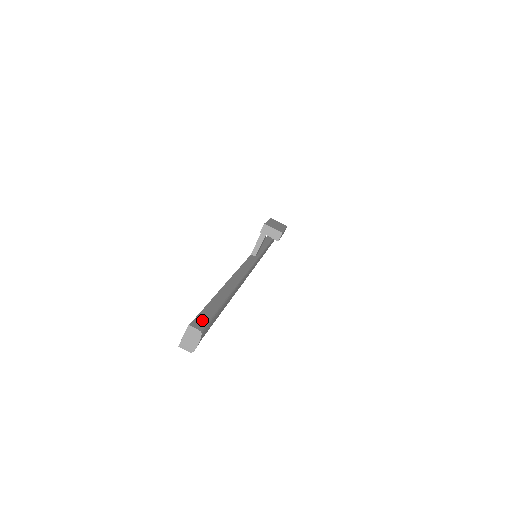
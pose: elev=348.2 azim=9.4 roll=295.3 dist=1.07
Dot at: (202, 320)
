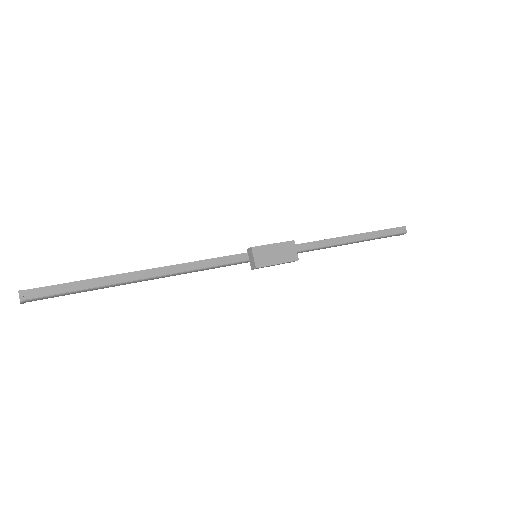
Dot at: (40, 292)
